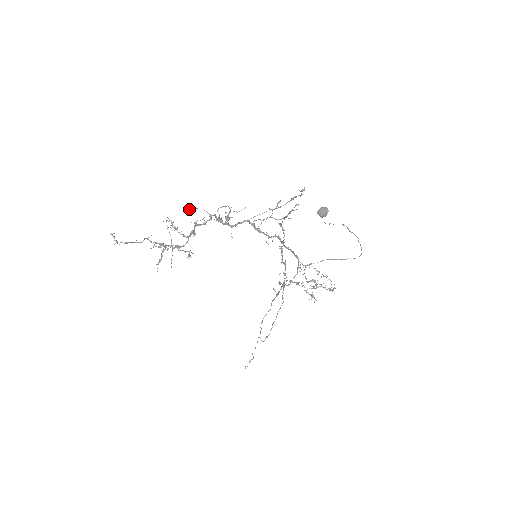
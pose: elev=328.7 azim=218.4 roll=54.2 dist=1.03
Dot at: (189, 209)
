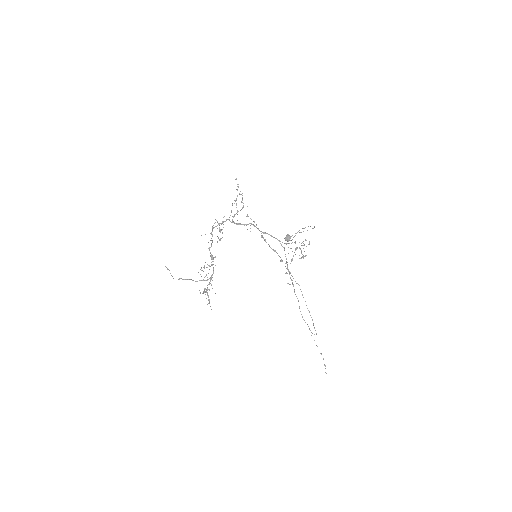
Dot at: occluded
